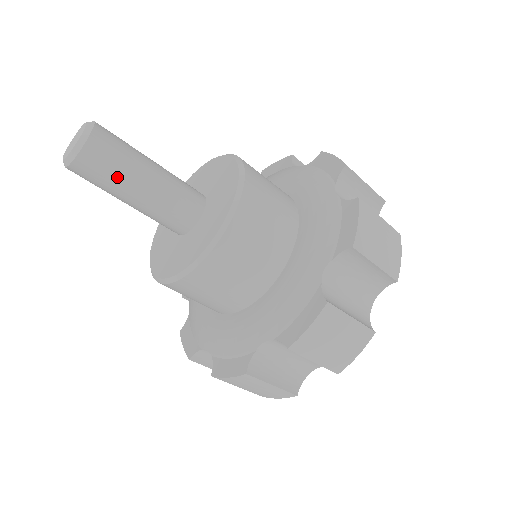
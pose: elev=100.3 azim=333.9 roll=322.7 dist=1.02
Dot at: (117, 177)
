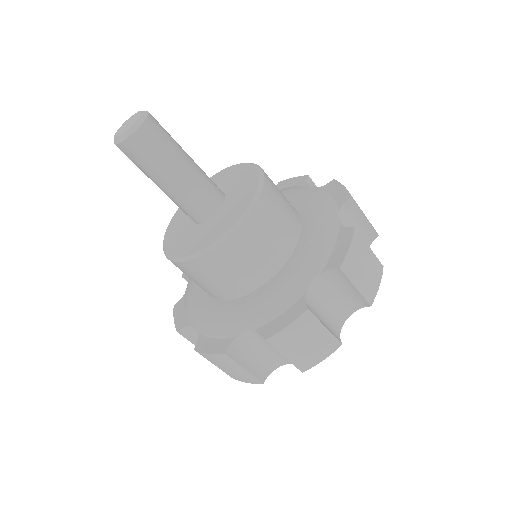
Dot at: (156, 163)
